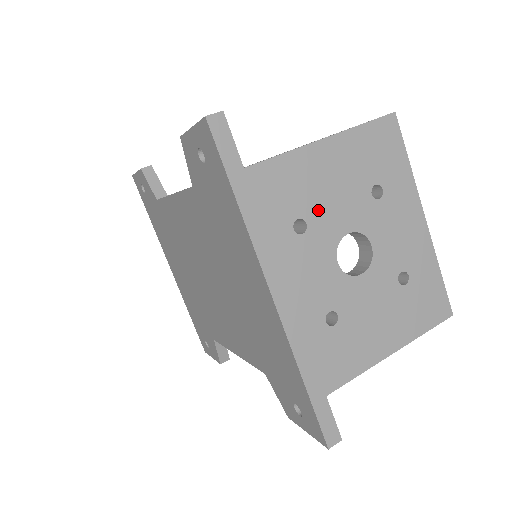
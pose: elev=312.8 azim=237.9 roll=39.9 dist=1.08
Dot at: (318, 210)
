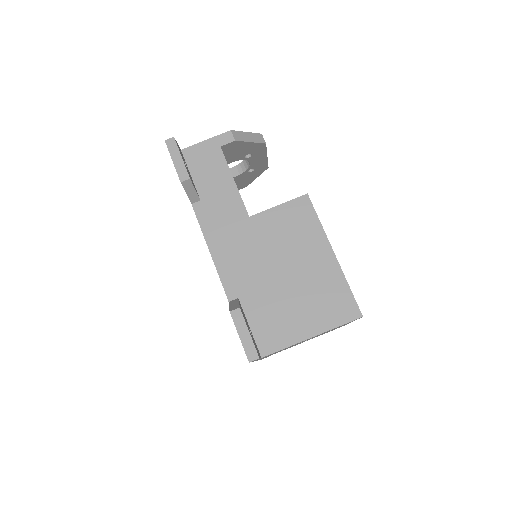
Dot at: (293, 345)
